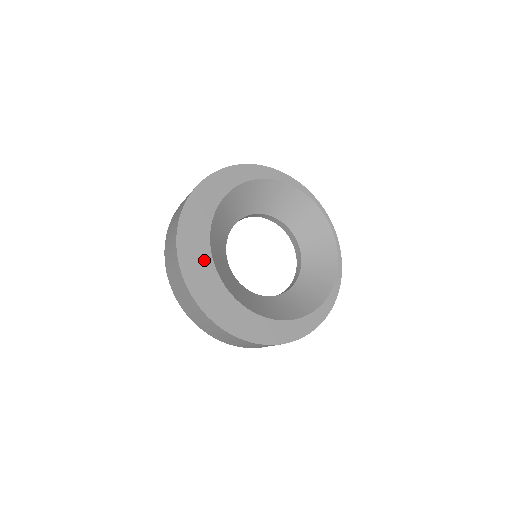
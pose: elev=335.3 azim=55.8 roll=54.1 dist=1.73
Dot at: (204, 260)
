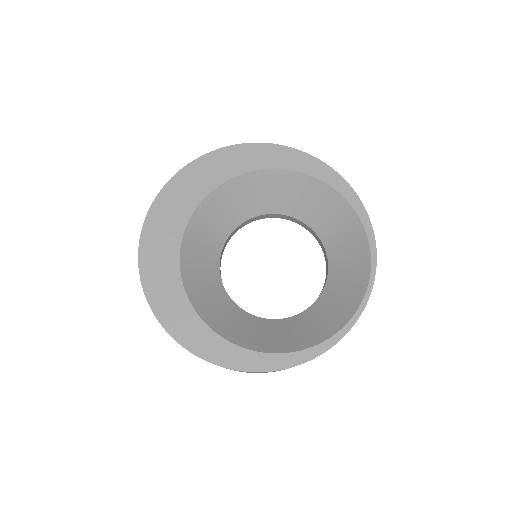
Dot at: (181, 212)
